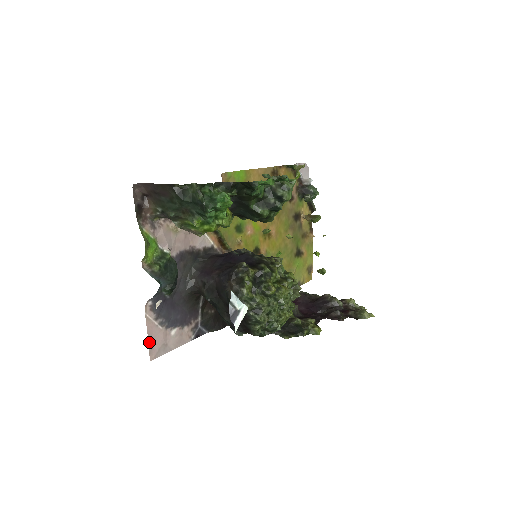
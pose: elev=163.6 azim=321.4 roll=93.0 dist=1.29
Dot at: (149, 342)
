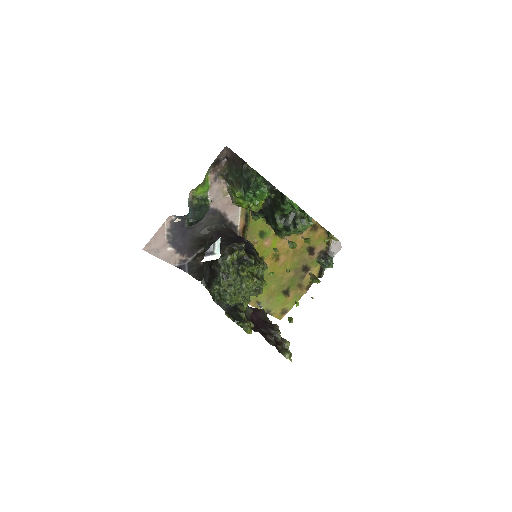
Dot at: (152, 238)
